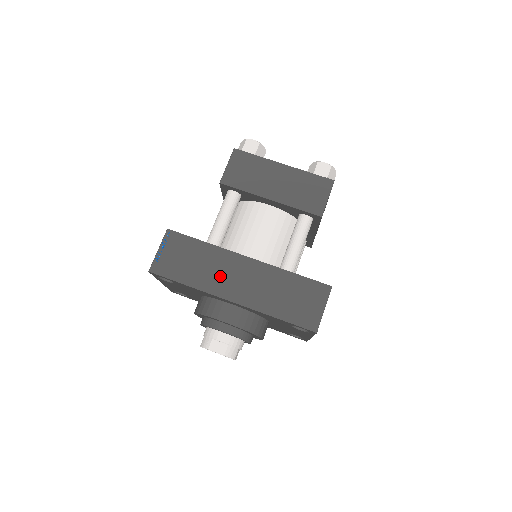
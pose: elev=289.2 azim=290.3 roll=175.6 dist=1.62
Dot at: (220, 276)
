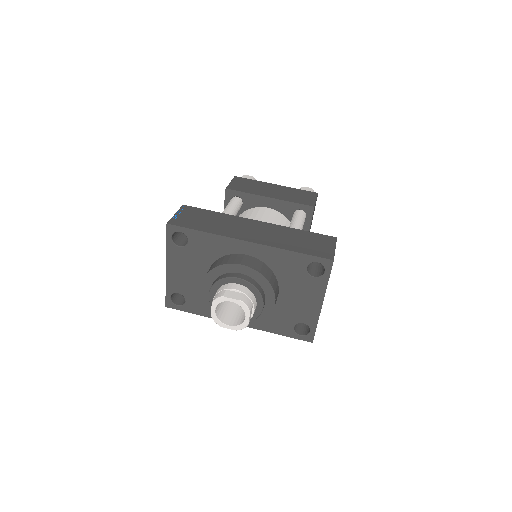
Dot at: (235, 228)
